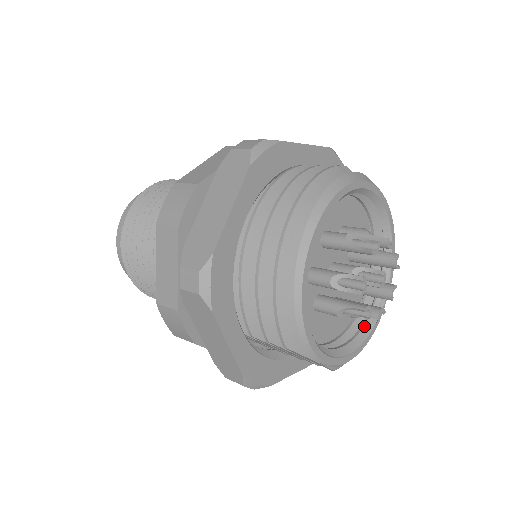
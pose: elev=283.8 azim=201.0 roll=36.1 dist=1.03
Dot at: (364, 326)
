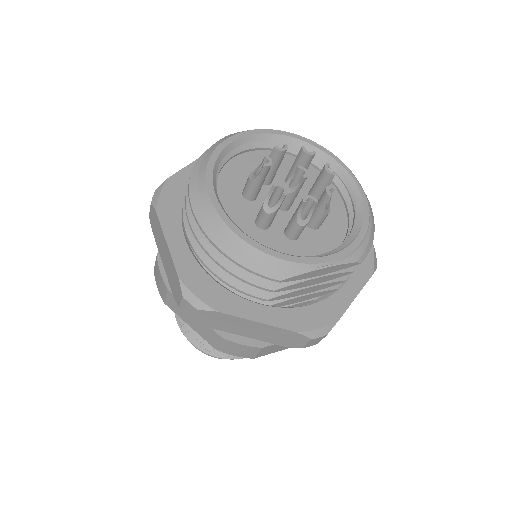
Dot at: (355, 212)
